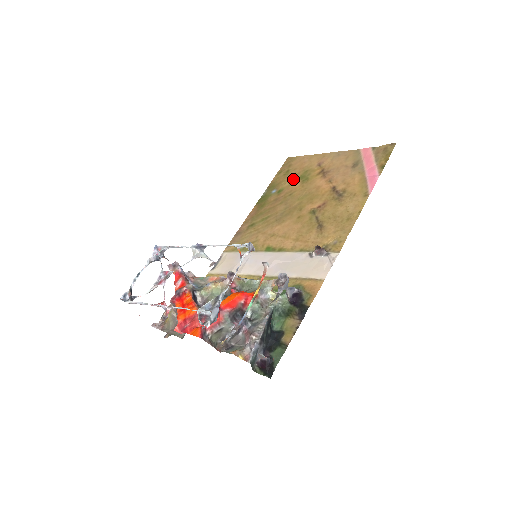
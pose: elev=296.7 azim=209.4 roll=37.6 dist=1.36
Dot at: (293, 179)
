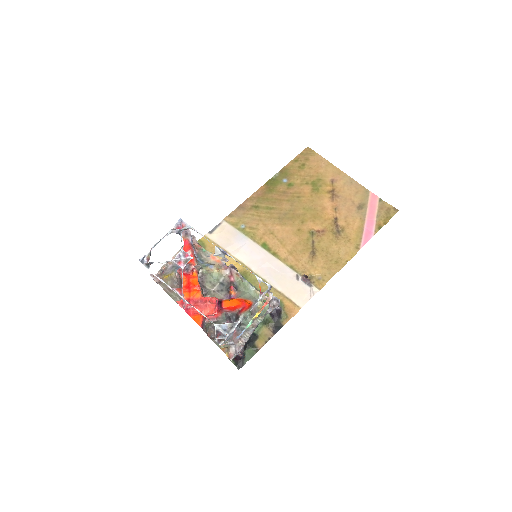
Dot at: (306, 180)
